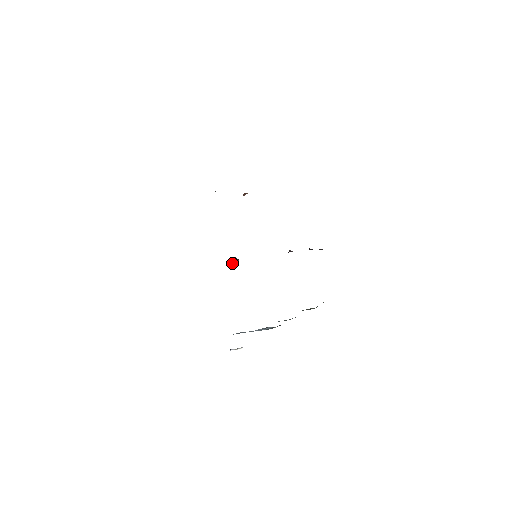
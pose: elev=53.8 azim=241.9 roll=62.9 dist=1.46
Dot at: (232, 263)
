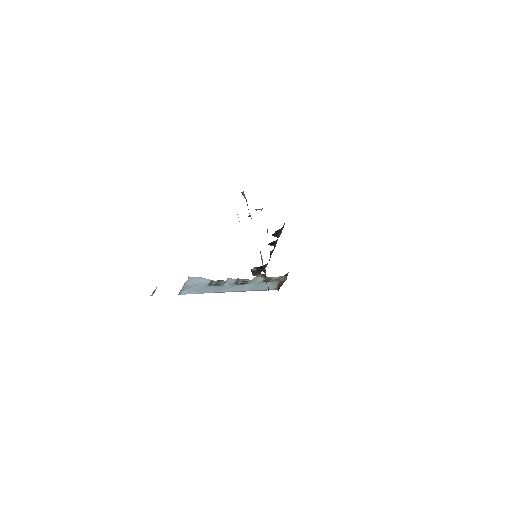
Dot at: (257, 274)
